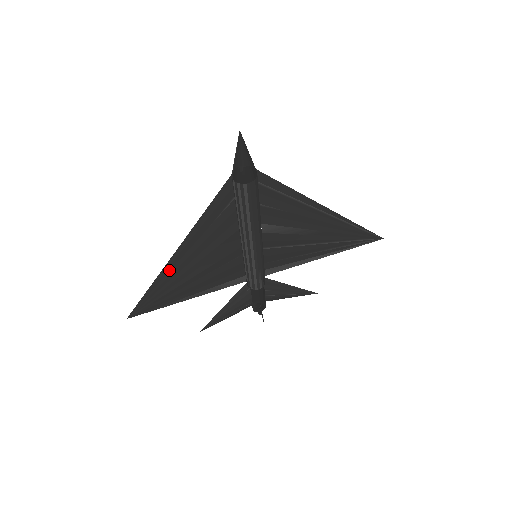
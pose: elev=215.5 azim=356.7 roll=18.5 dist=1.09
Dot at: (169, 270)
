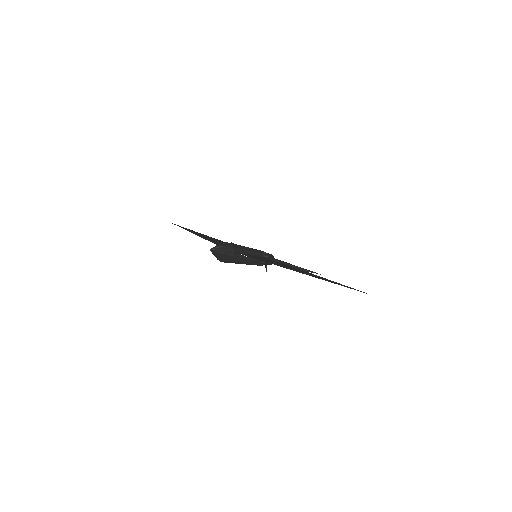
Dot at: occluded
